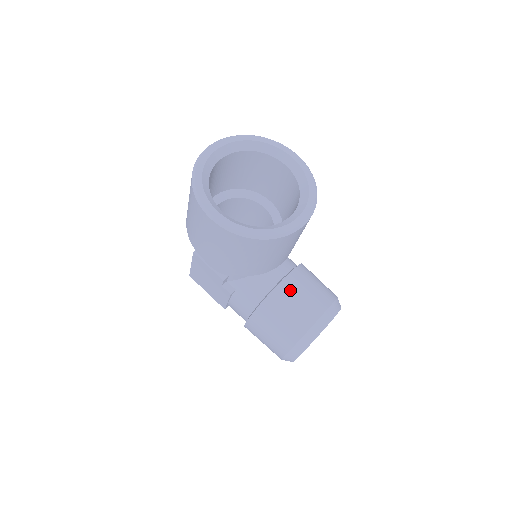
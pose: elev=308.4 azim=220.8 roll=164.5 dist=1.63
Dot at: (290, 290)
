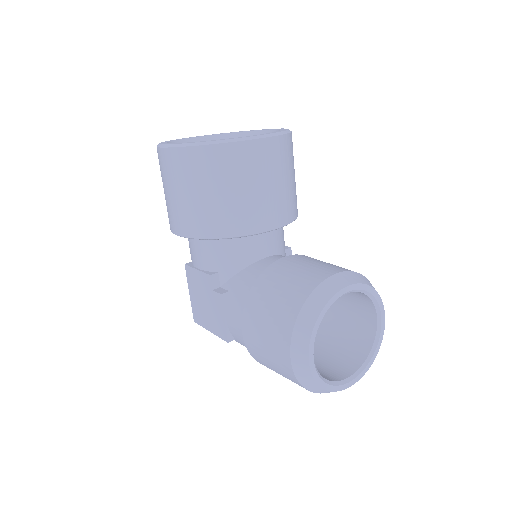
Dot at: (289, 263)
